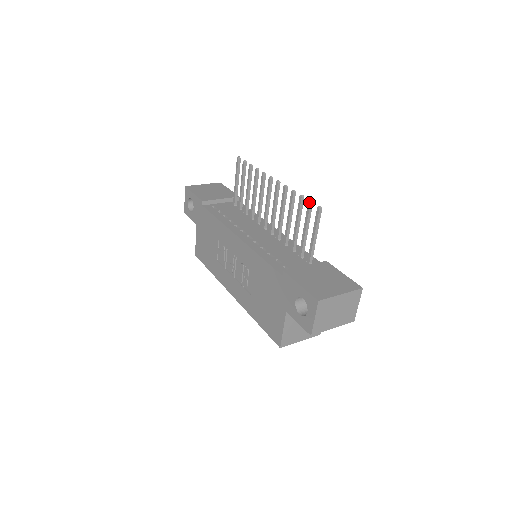
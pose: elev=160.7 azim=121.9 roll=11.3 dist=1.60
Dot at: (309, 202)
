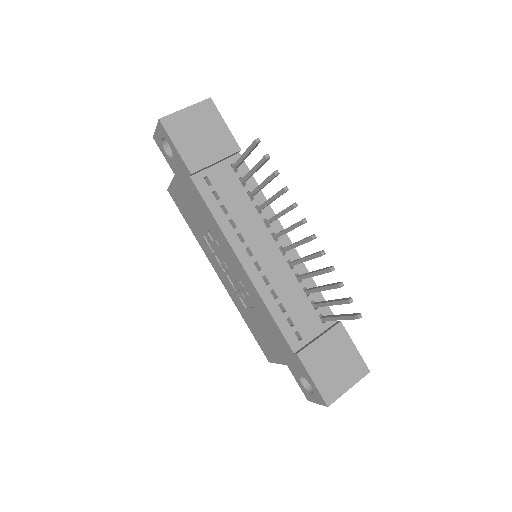
Dot at: (349, 302)
